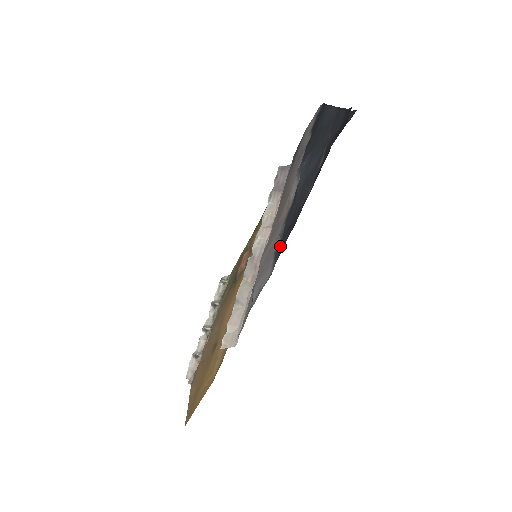
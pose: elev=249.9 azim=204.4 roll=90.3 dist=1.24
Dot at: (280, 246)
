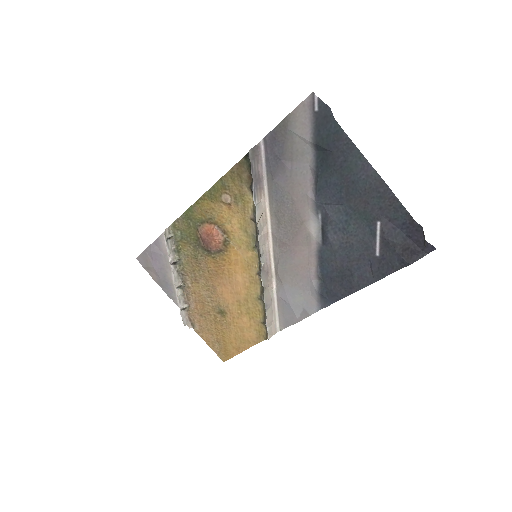
Dot at: (325, 290)
